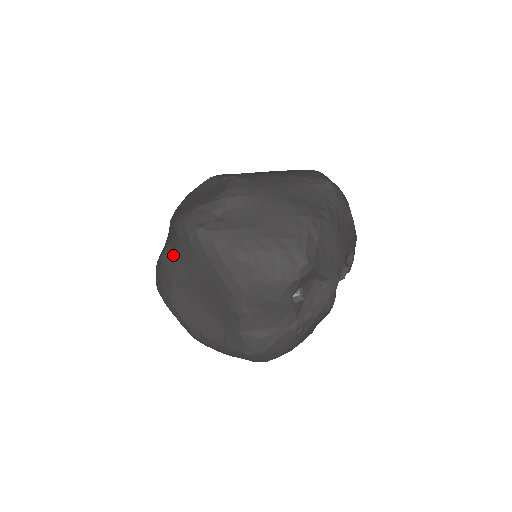
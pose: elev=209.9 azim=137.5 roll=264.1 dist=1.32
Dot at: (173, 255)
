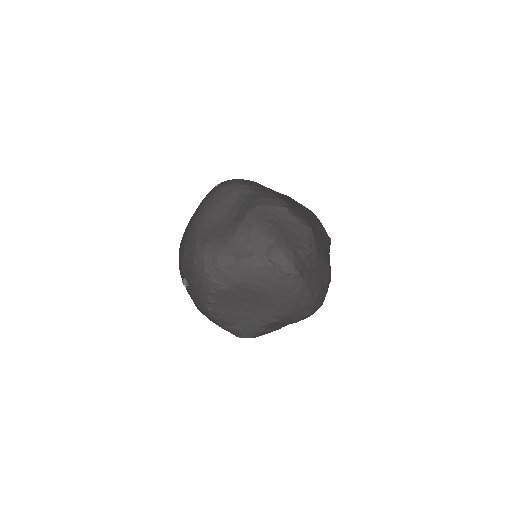
Dot at: (256, 270)
